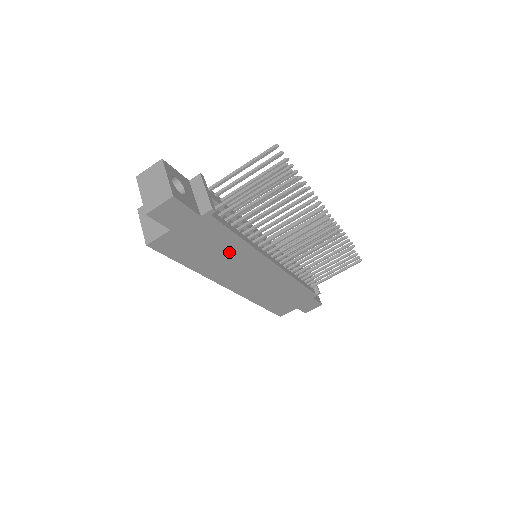
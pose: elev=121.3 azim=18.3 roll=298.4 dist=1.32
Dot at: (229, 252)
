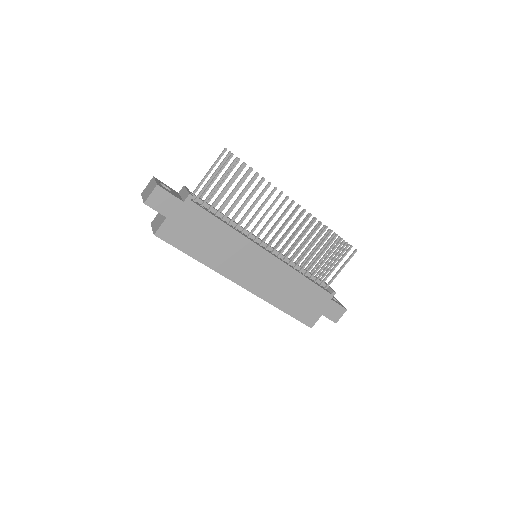
Dot at: (222, 240)
